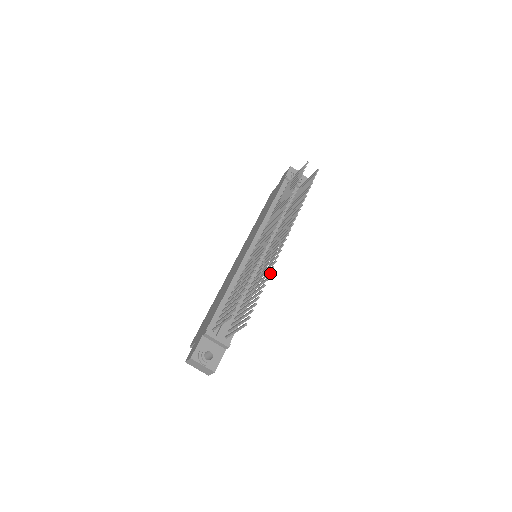
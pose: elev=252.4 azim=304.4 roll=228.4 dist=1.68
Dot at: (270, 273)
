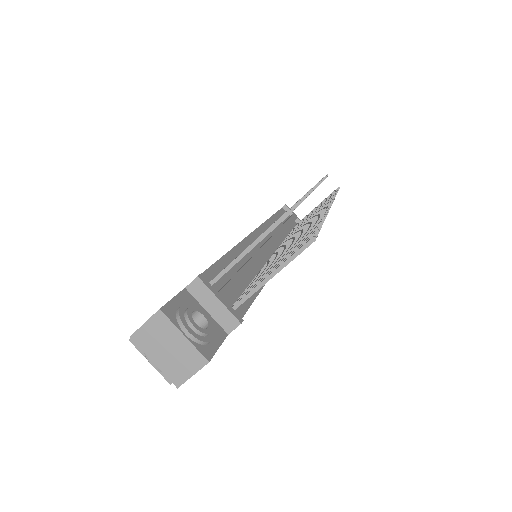
Dot at: (325, 215)
